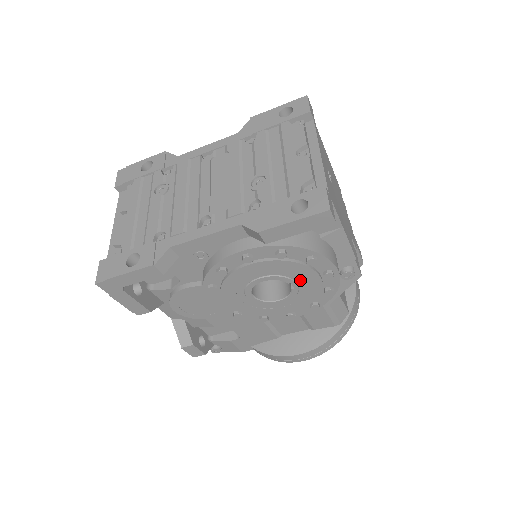
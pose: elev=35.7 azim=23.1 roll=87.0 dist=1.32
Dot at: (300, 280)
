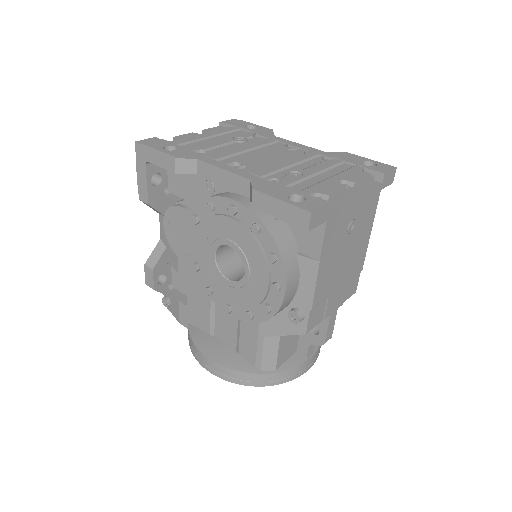
Dot at: (254, 272)
